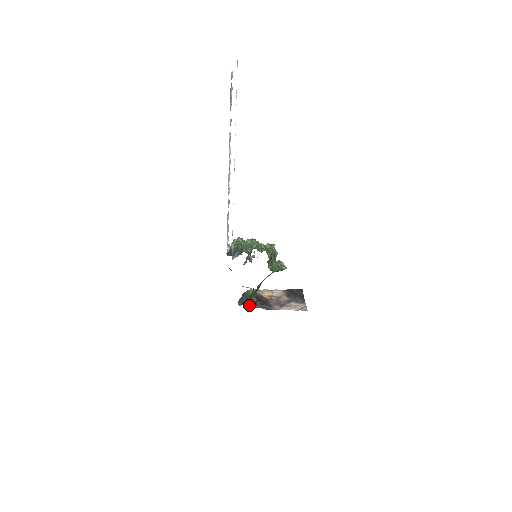
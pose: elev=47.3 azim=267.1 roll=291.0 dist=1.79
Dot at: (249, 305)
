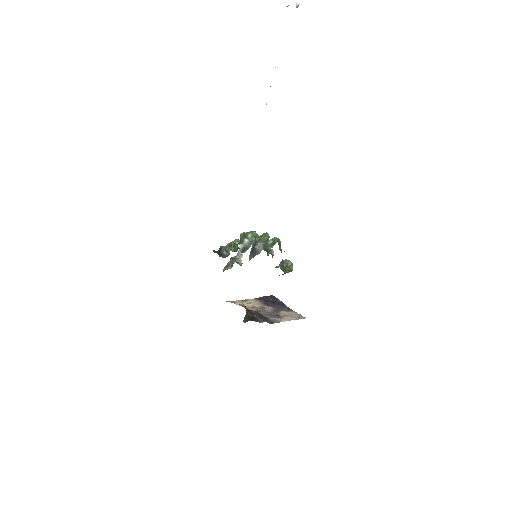
Dot at: occluded
